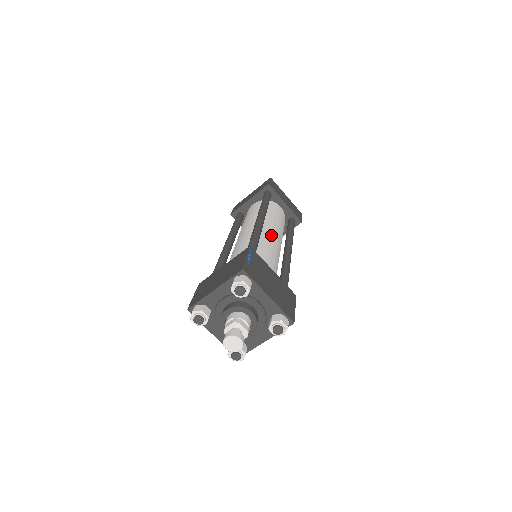
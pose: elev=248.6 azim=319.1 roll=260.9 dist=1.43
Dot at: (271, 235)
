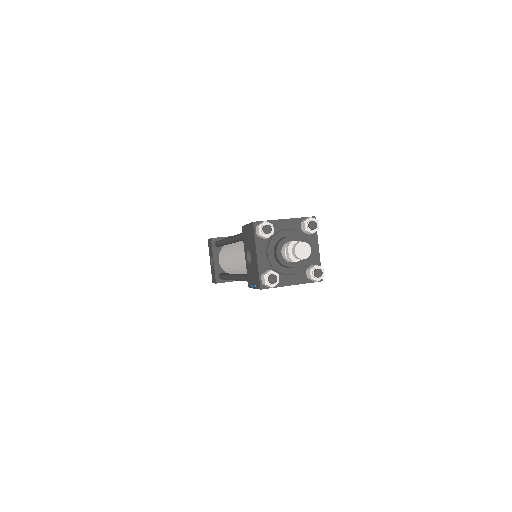
Dot at: occluded
